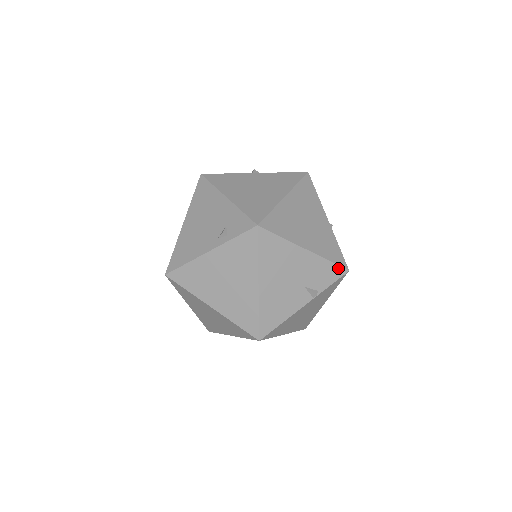
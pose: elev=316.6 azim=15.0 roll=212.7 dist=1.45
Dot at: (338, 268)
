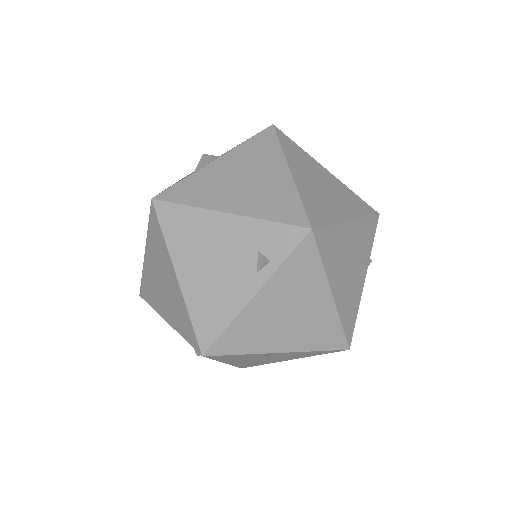
Dot at: (373, 219)
